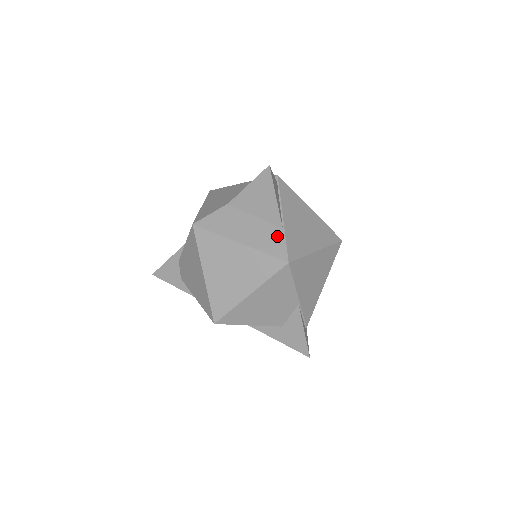
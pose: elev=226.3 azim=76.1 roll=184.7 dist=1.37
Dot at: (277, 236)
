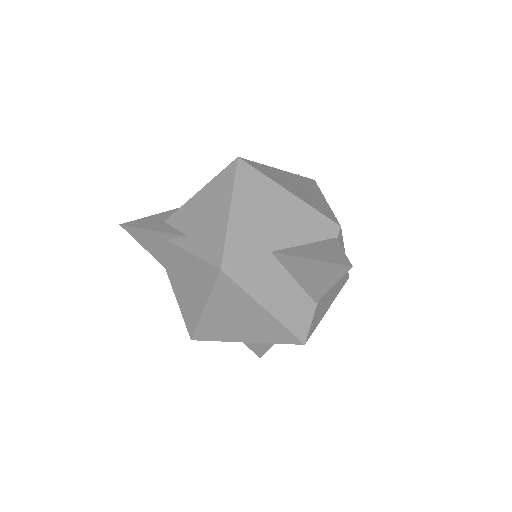
Dot at: (307, 311)
